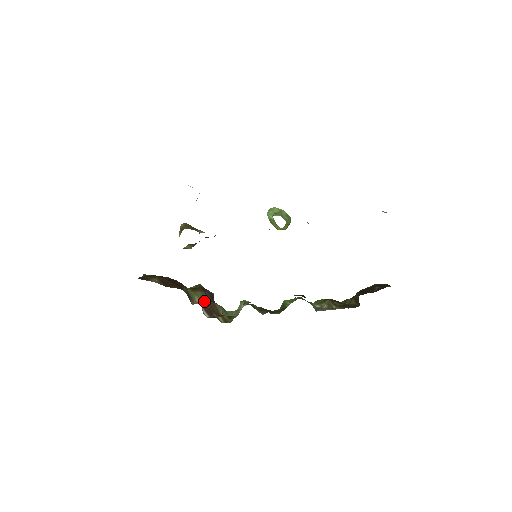
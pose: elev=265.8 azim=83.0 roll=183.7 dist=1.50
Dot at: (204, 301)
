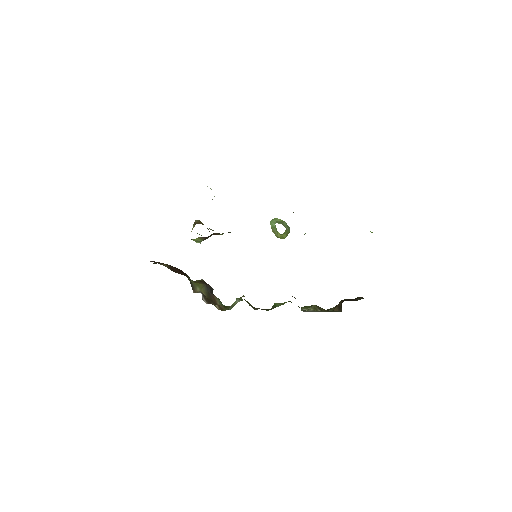
Dot at: (204, 291)
